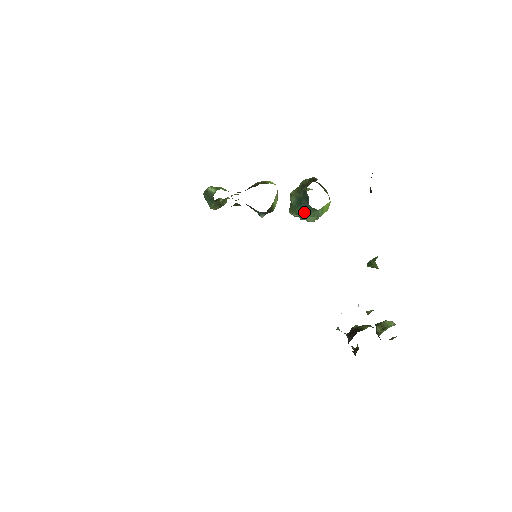
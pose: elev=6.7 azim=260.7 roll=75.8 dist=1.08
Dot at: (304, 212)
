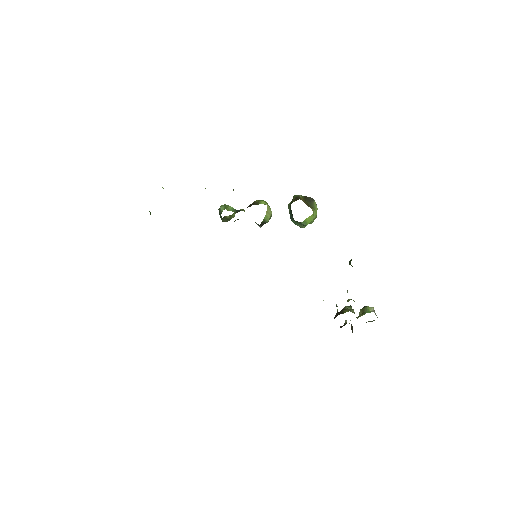
Dot at: (294, 221)
